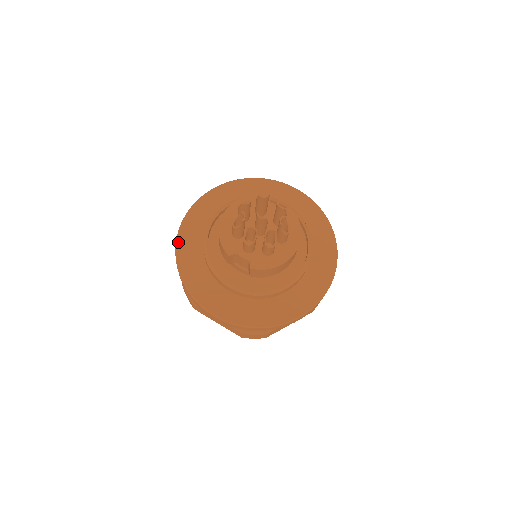
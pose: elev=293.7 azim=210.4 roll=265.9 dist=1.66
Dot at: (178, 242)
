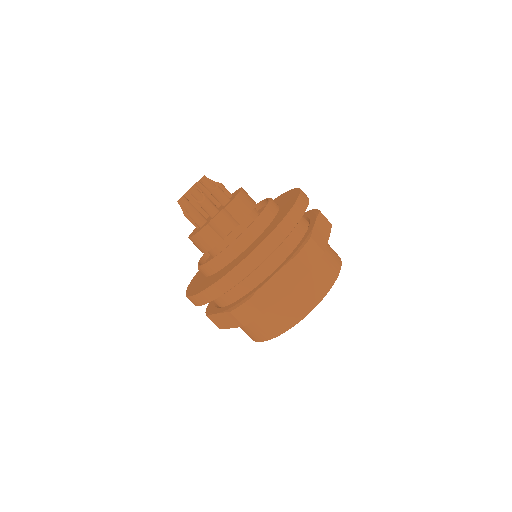
Dot at: (192, 295)
